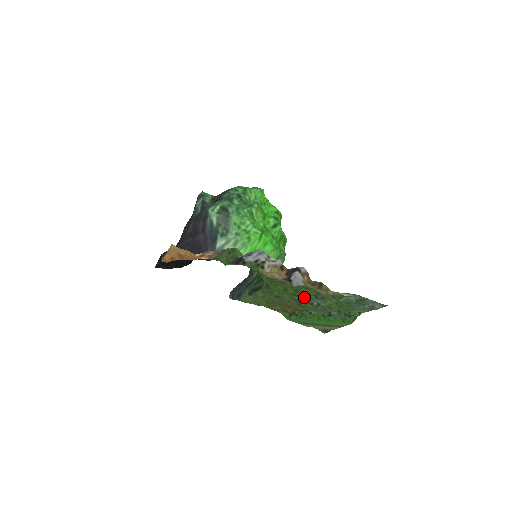
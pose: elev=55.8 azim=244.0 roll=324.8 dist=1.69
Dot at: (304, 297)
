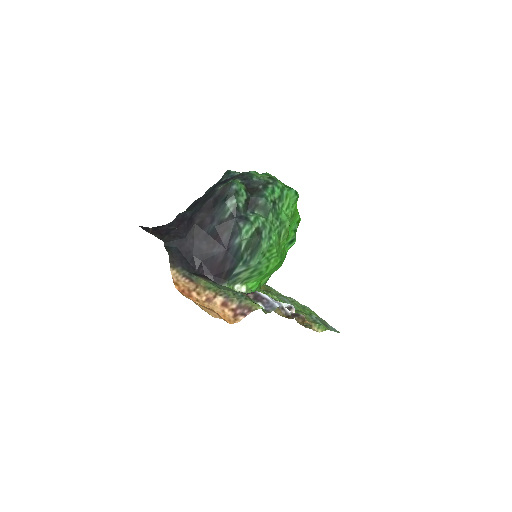
Dot at: occluded
